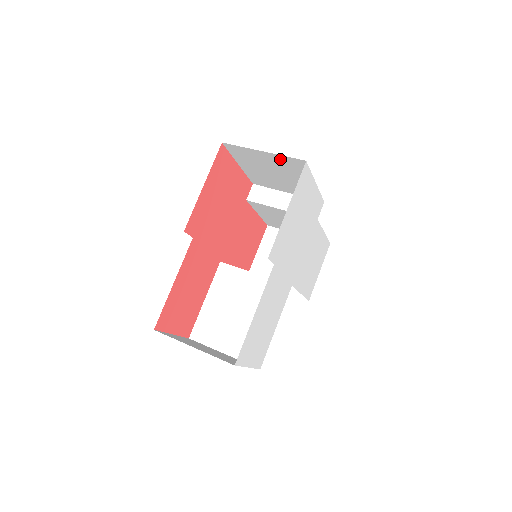
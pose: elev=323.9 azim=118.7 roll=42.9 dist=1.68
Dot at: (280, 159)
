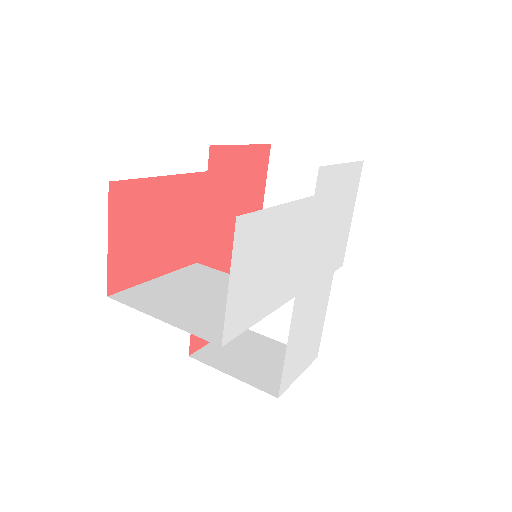
Dot at: occluded
